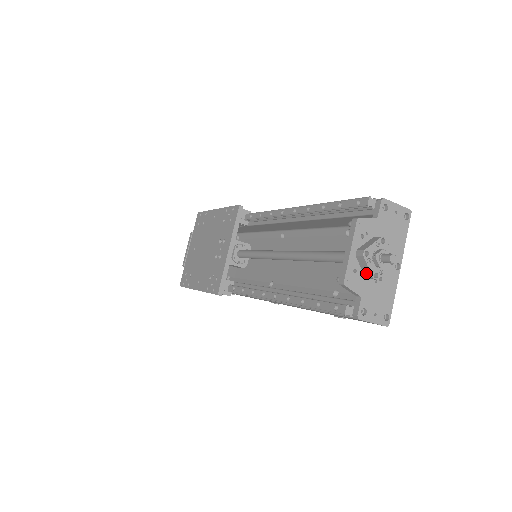
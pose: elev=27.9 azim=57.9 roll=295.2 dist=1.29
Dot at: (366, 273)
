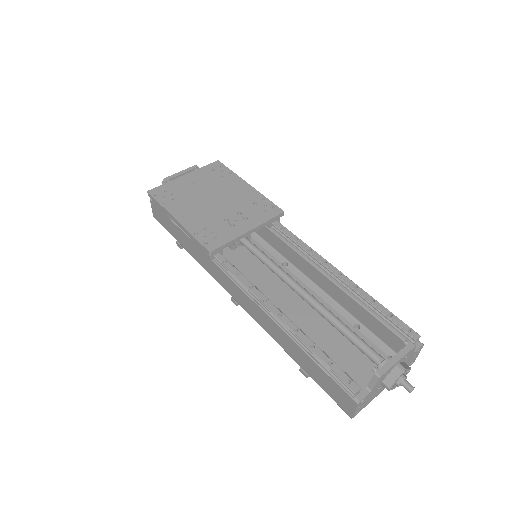
Dot at: (388, 381)
